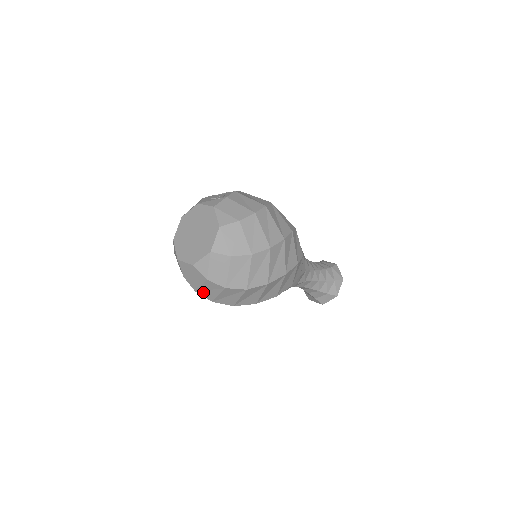
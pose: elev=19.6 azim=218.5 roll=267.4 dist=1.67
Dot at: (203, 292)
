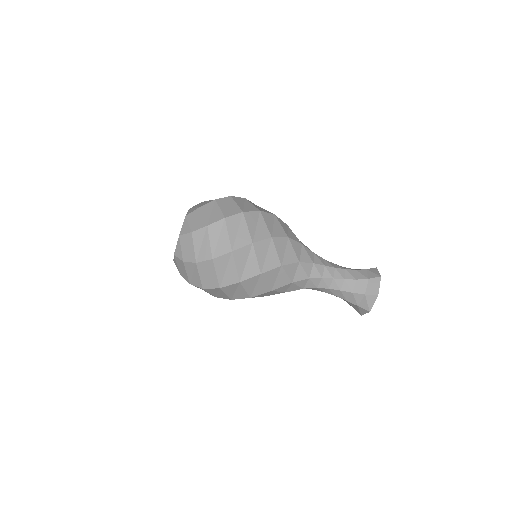
Dot at: (200, 255)
